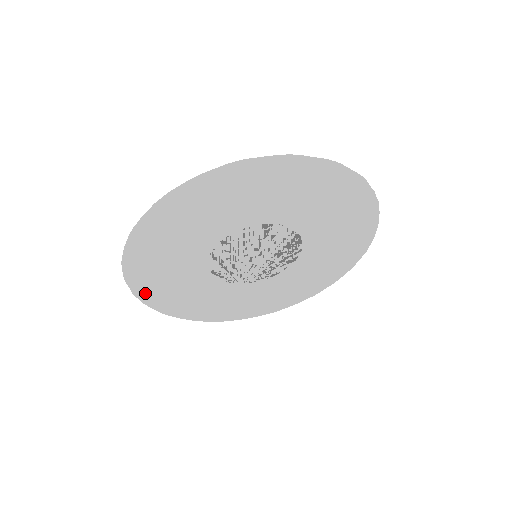
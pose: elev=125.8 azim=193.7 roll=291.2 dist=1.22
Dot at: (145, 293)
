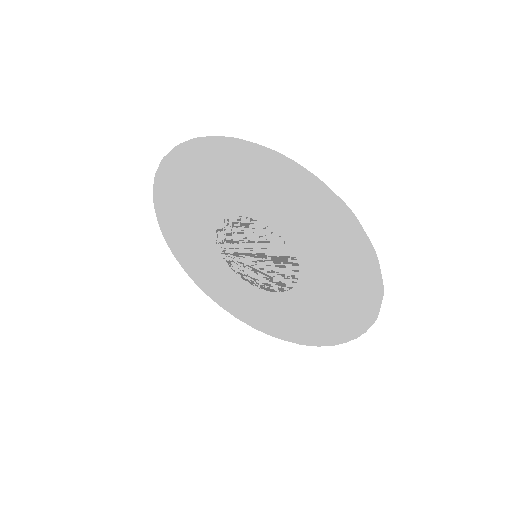
Dot at: (169, 169)
